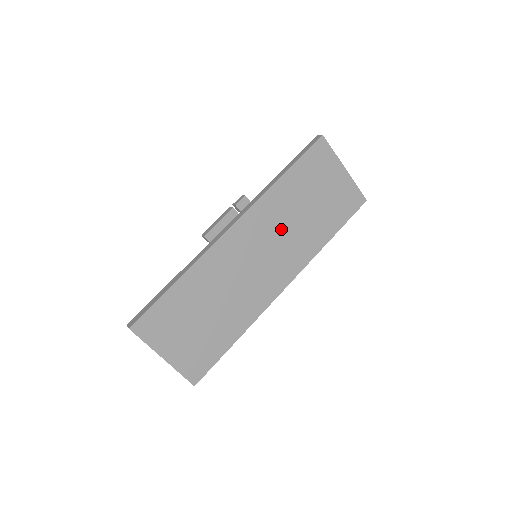
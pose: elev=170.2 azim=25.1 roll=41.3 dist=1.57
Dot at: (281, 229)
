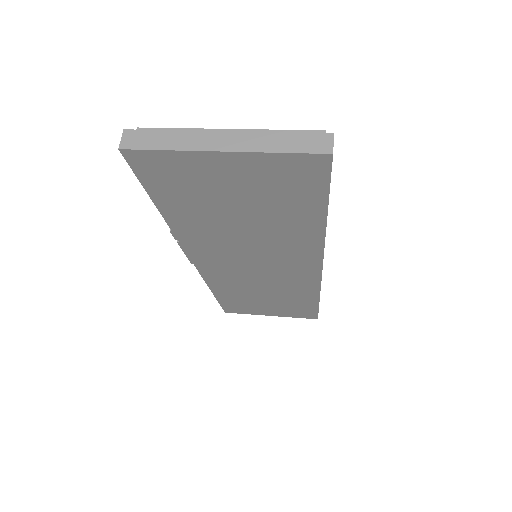
Dot at: (242, 245)
